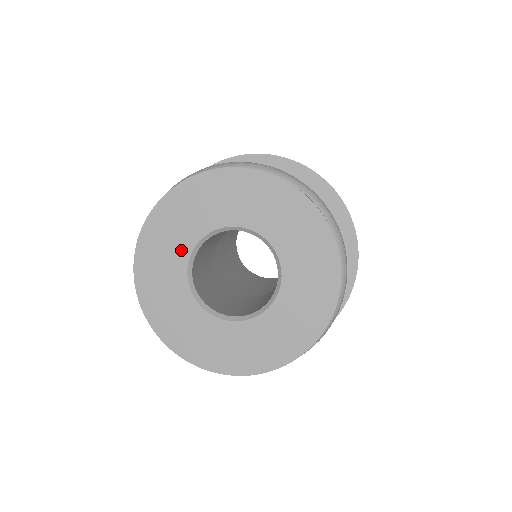
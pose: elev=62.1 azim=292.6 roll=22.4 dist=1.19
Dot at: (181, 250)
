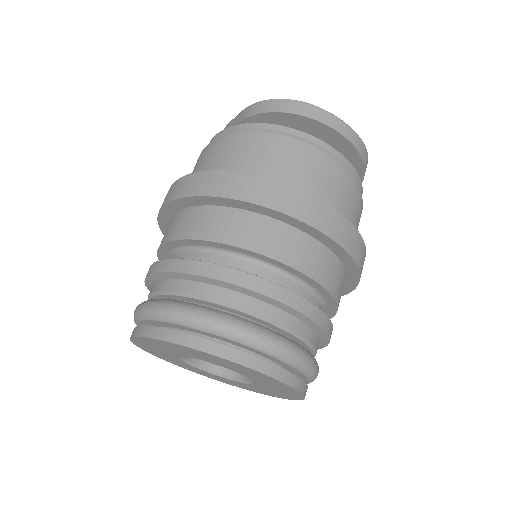
Dot at: (172, 357)
